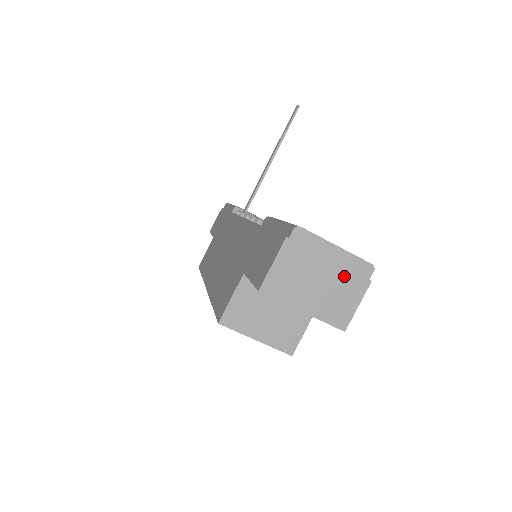
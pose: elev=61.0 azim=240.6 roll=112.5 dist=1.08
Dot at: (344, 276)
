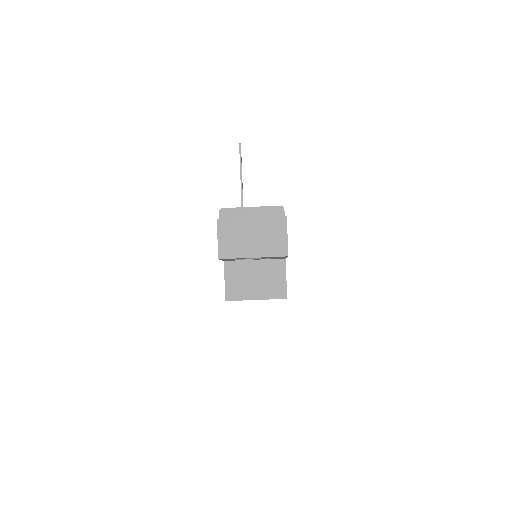
Dot at: (267, 222)
